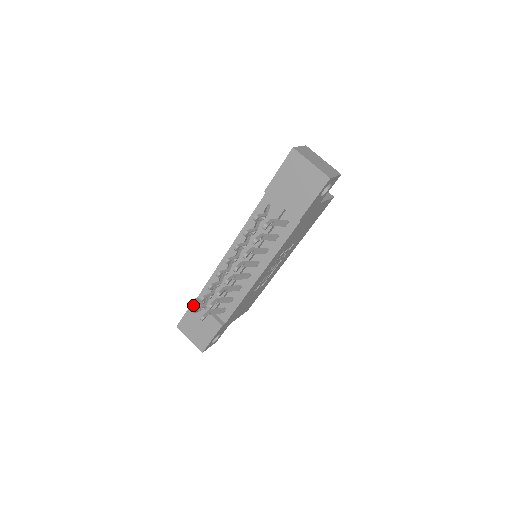
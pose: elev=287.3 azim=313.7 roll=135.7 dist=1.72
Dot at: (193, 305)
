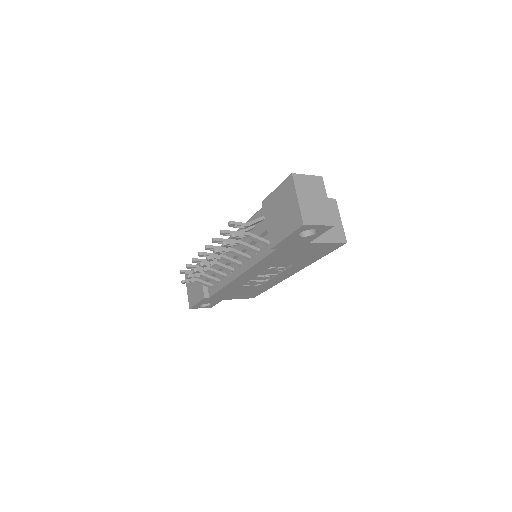
Dot at: occluded
